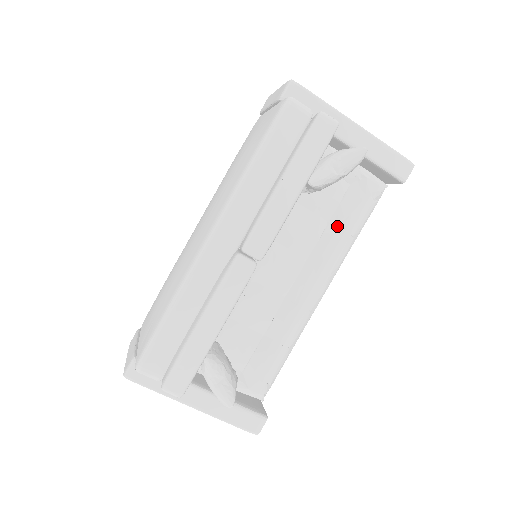
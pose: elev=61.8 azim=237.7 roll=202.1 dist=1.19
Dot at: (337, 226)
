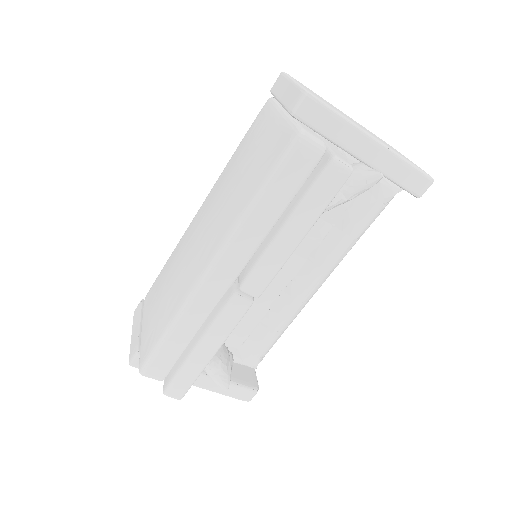
Dot at: (342, 230)
